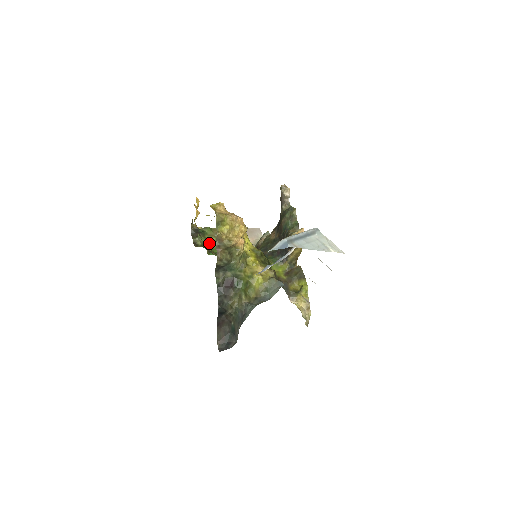
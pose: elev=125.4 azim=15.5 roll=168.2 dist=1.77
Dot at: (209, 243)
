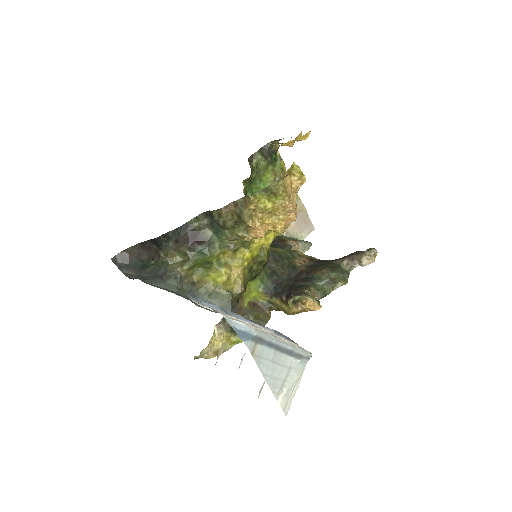
Dot at: (262, 175)
